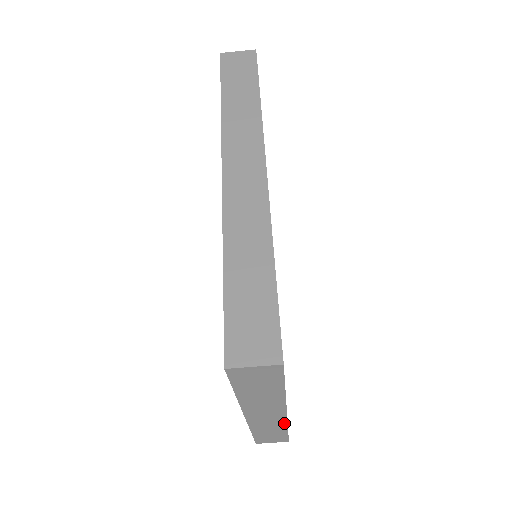
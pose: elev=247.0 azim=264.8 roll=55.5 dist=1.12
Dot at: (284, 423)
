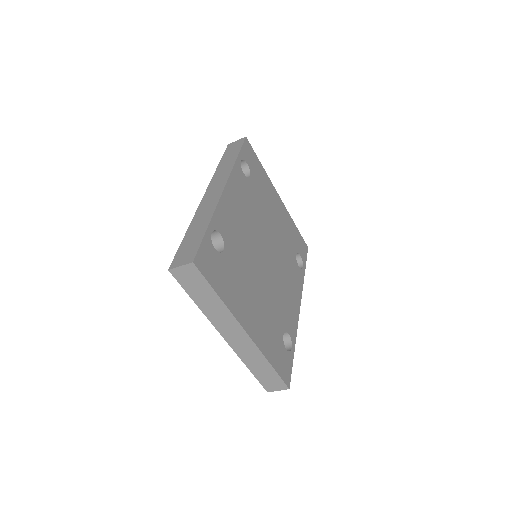
Dot at: (257, 350)
